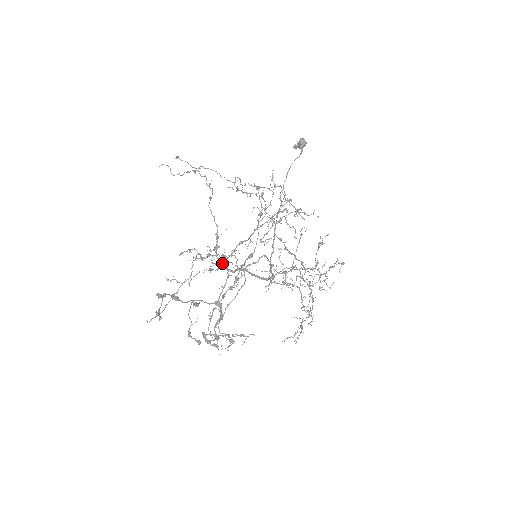
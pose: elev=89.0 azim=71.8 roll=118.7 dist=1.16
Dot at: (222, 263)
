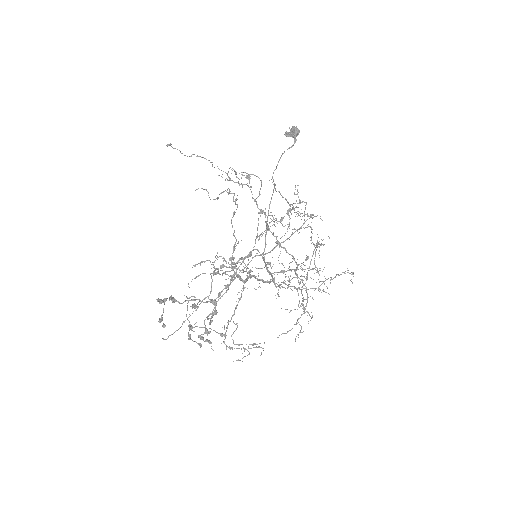
Dot at: (237, 275)
